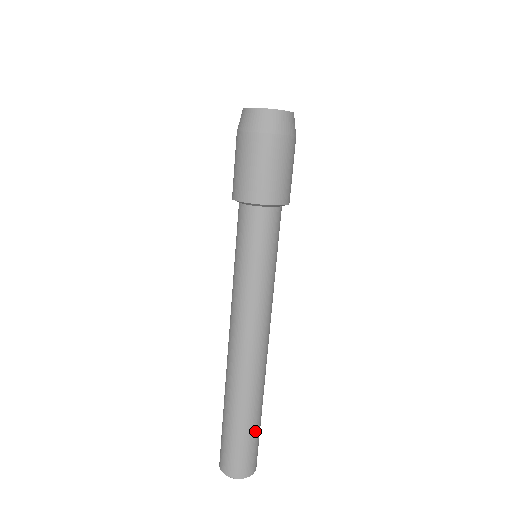
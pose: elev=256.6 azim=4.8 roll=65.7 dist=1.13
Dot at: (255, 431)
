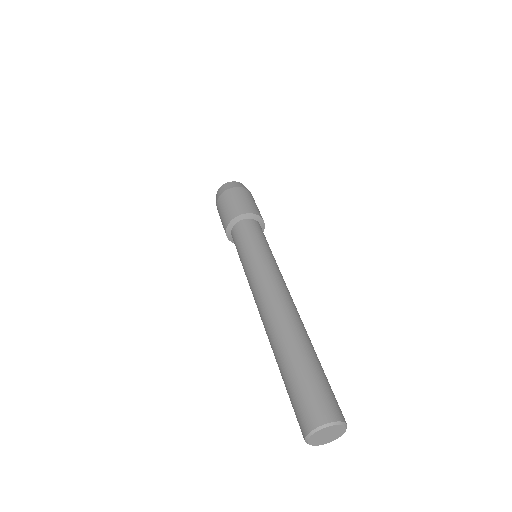
Dot at: (319, 370)
